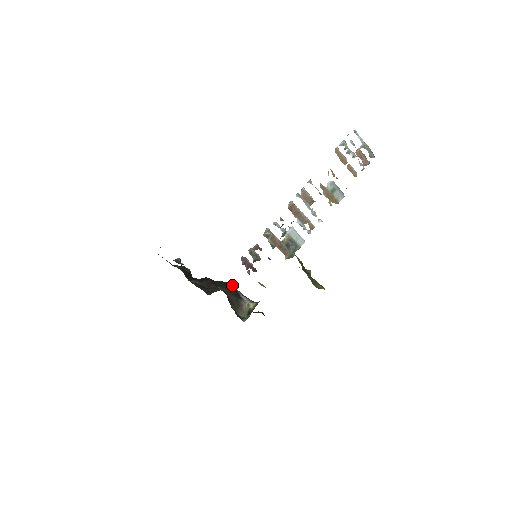
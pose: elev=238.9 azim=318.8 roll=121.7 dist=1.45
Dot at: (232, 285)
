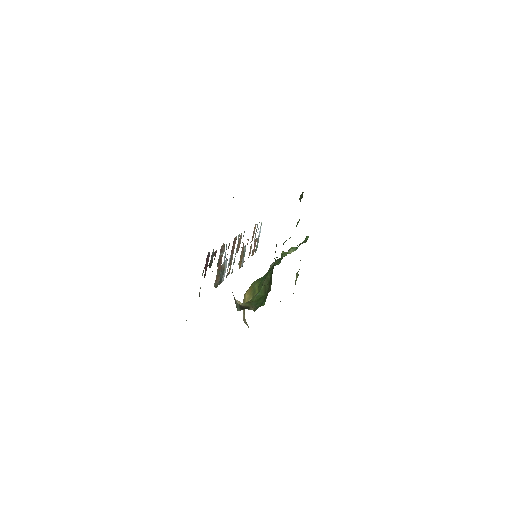
Dot at: occluded
